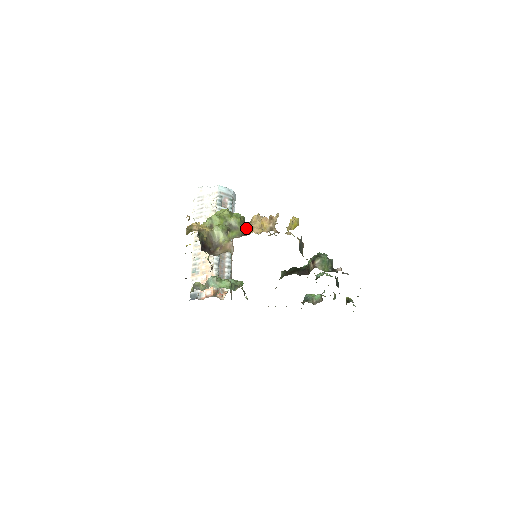
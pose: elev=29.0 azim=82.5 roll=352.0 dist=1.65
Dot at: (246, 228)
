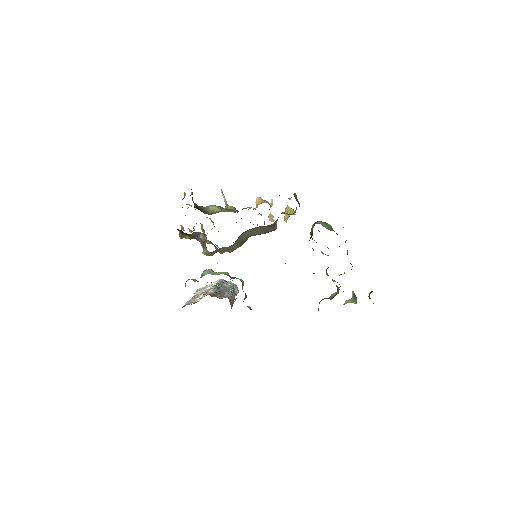
Dot at: occluded
